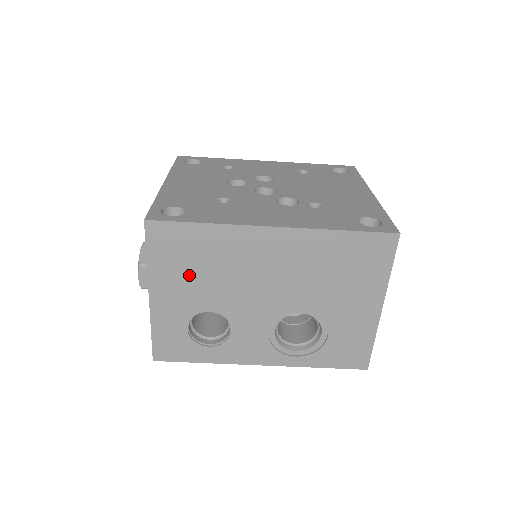
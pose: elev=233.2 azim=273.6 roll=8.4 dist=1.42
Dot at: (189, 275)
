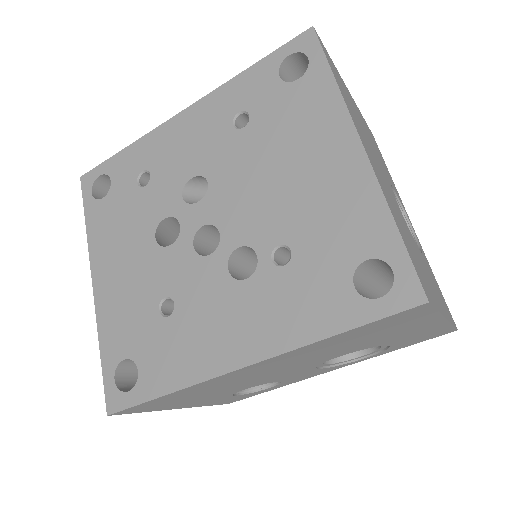
Dot at: (197, 398)
